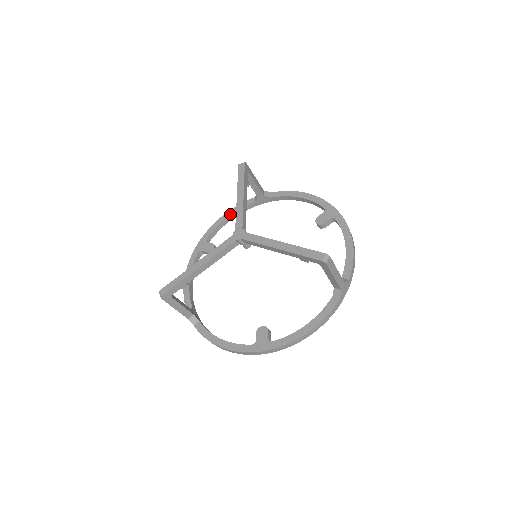
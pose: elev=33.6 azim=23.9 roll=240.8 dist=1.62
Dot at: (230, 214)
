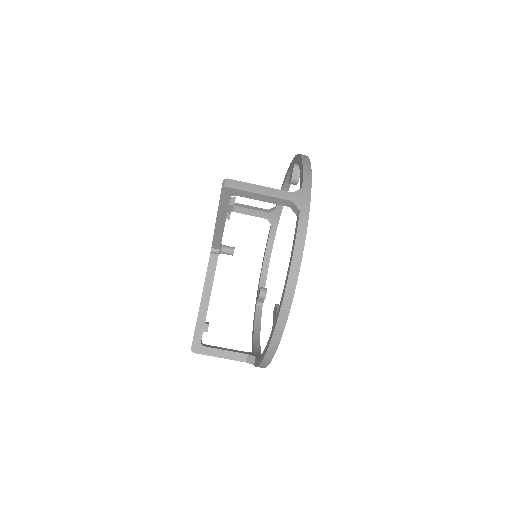
Dot at: (264, 253)
